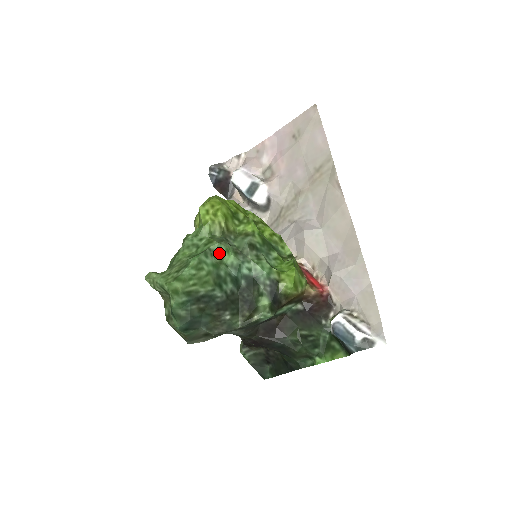
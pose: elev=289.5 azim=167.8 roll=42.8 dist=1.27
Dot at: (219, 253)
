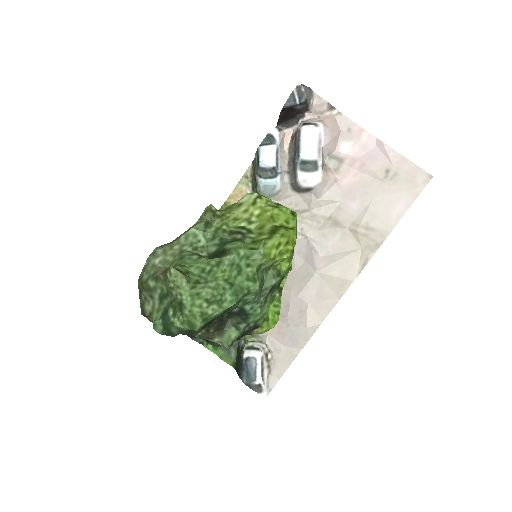
Dot at: (250, 293)
